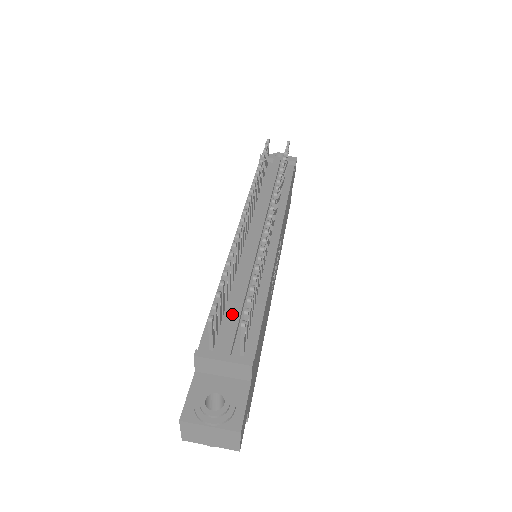
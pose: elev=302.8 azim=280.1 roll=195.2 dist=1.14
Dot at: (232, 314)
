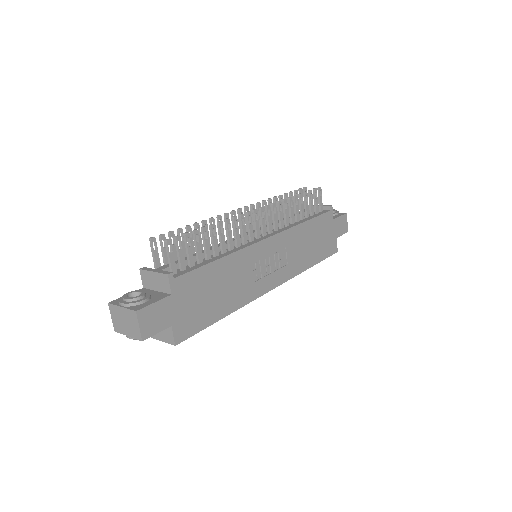
Dot at: (186, 257)
